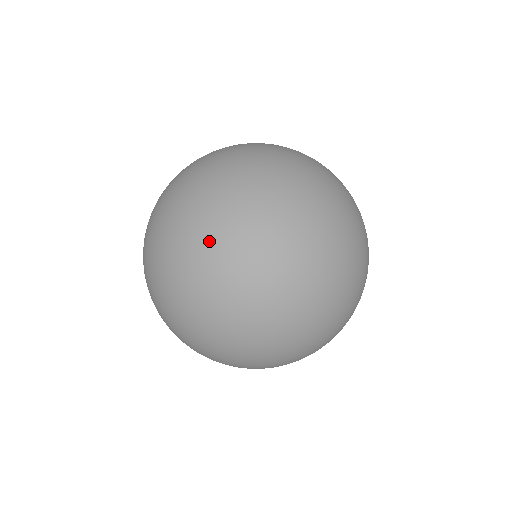
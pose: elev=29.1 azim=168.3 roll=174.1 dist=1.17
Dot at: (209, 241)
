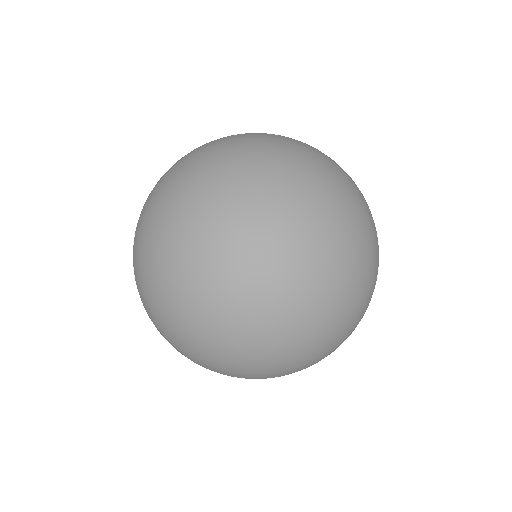
Dot at: (326, 179)
